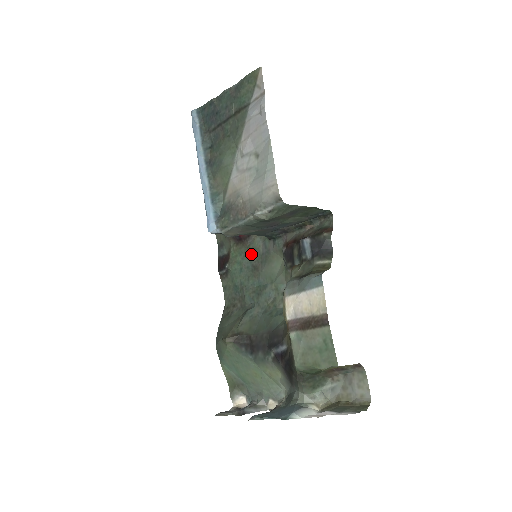
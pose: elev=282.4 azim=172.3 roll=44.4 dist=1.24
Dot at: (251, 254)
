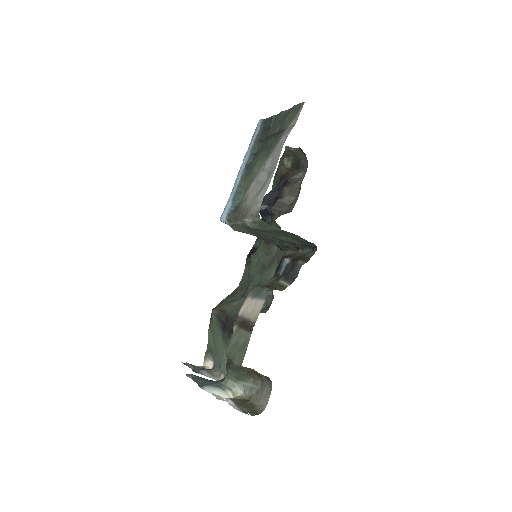
Dot at: (267, 255)
